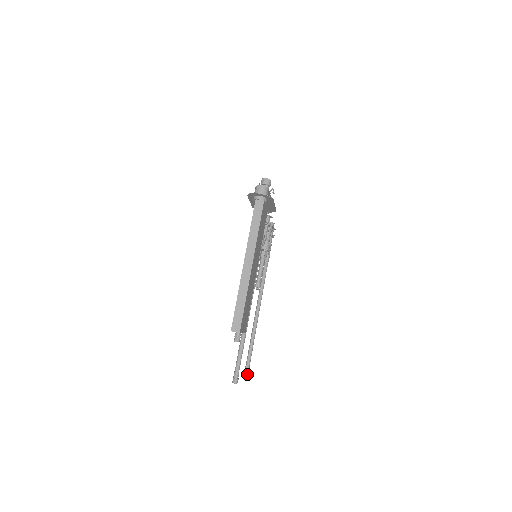
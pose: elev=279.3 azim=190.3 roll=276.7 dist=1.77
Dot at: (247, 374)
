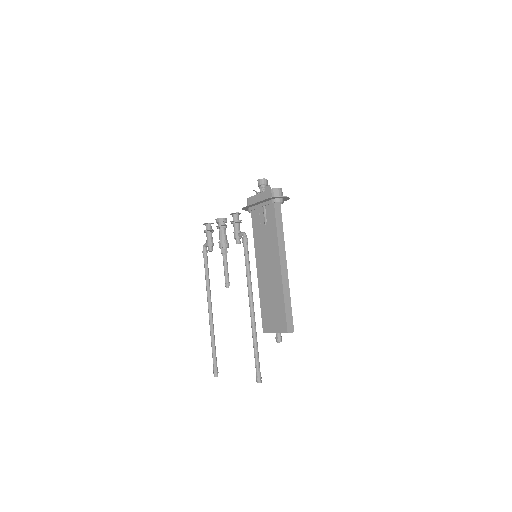
Dot at: occluded
